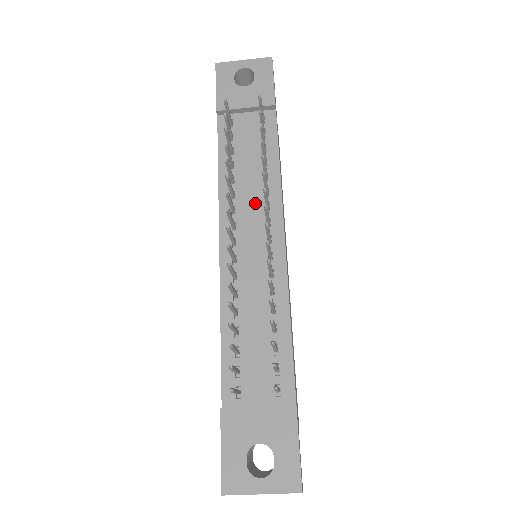
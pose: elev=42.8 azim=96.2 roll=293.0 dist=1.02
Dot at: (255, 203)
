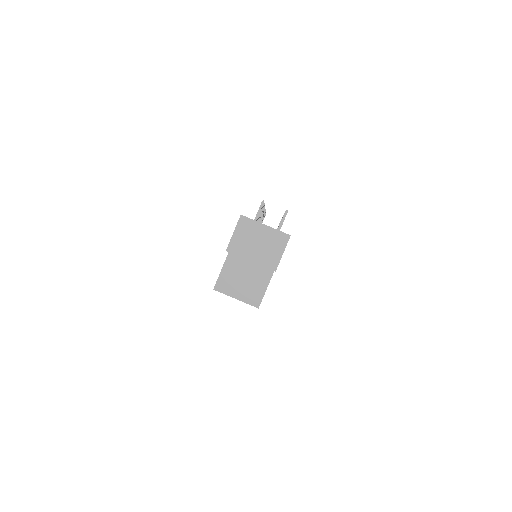
Dot at: occluded
